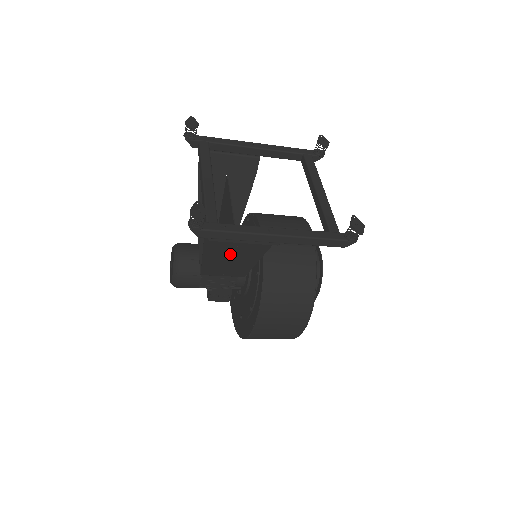
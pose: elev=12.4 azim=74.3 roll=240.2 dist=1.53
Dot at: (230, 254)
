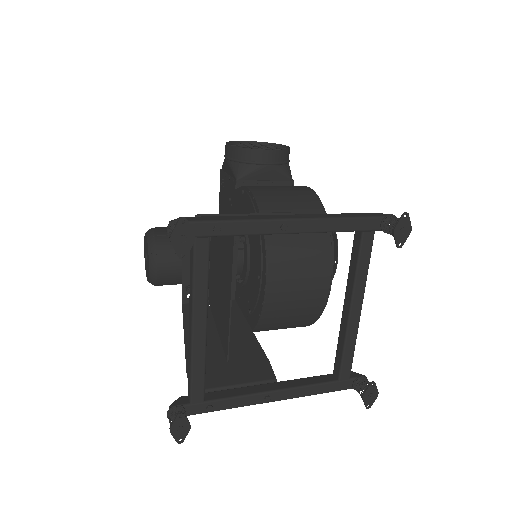
Dot at: (218, 345)
